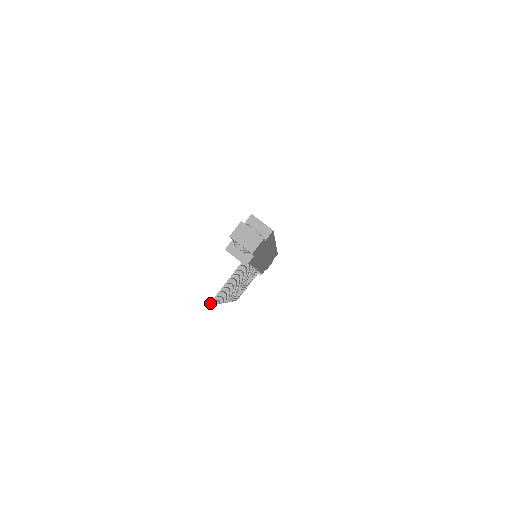
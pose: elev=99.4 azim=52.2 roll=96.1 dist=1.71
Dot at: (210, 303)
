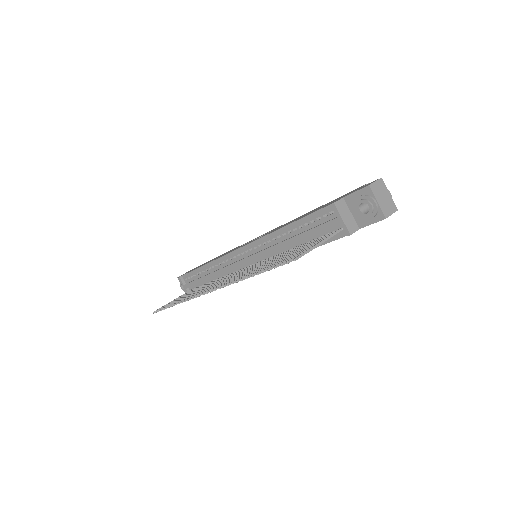
Dot at: (296, 257)
